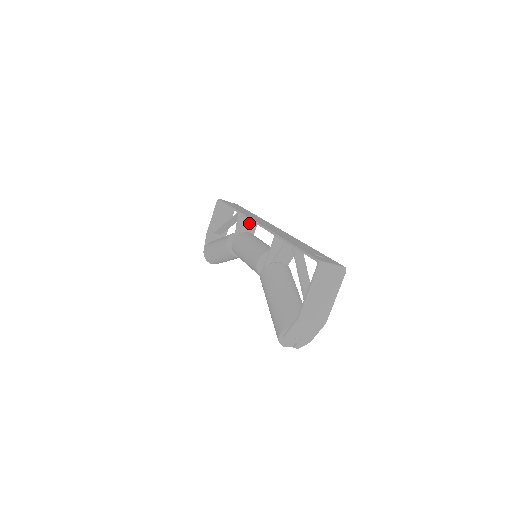
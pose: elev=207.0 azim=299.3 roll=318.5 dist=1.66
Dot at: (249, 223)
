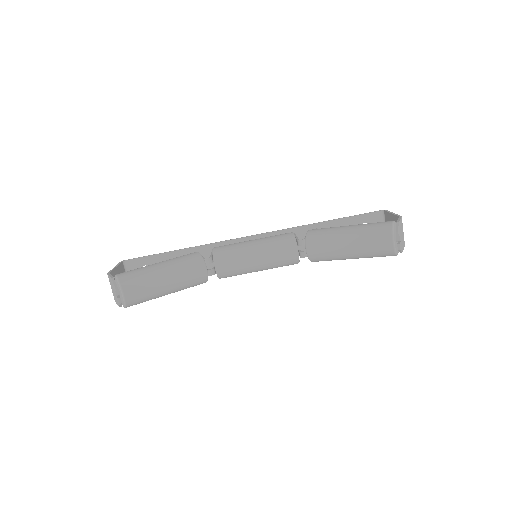
Dot at: occluded
